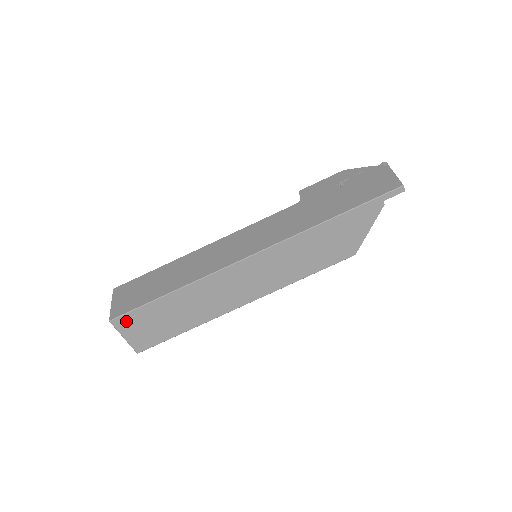
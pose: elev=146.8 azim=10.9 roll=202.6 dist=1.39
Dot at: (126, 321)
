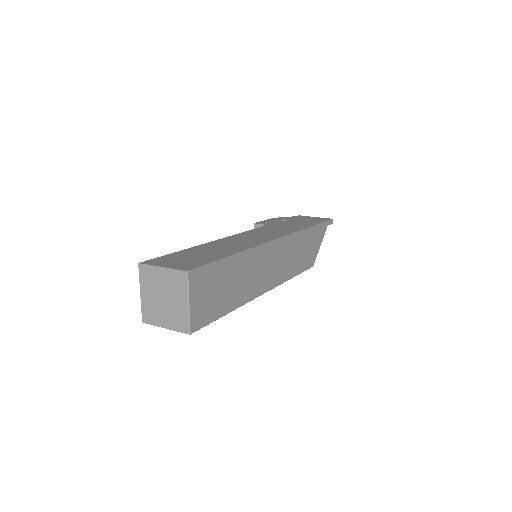
Dot at: (199, 278)
